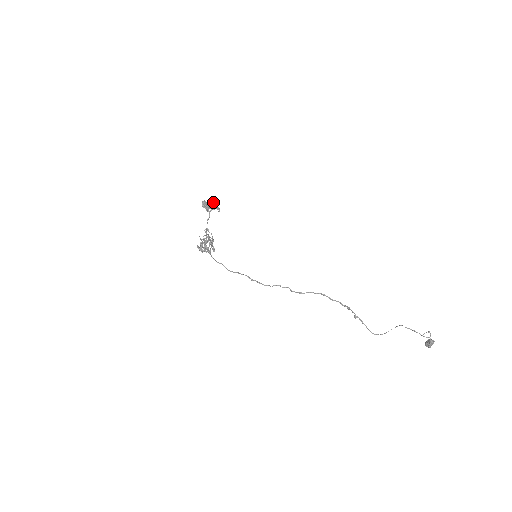
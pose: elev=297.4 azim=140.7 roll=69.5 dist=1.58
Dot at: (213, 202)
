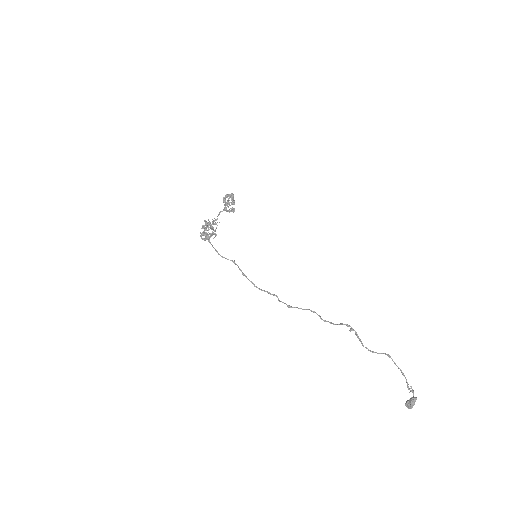
Dot at: occluded
